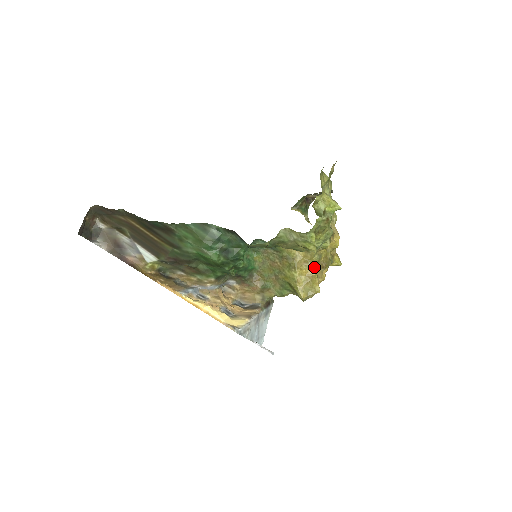
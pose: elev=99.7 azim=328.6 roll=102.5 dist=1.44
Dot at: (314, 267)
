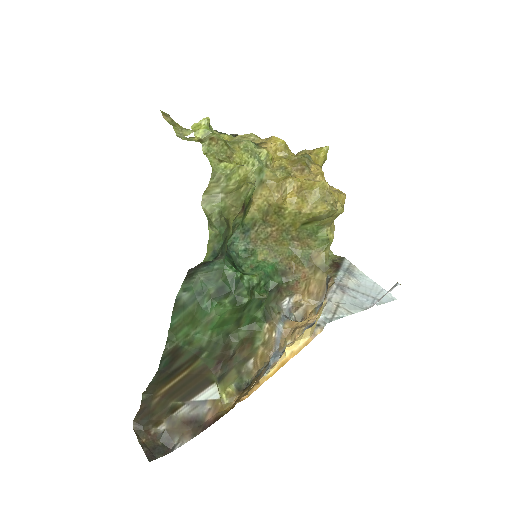
Dot at: (289, 180)
